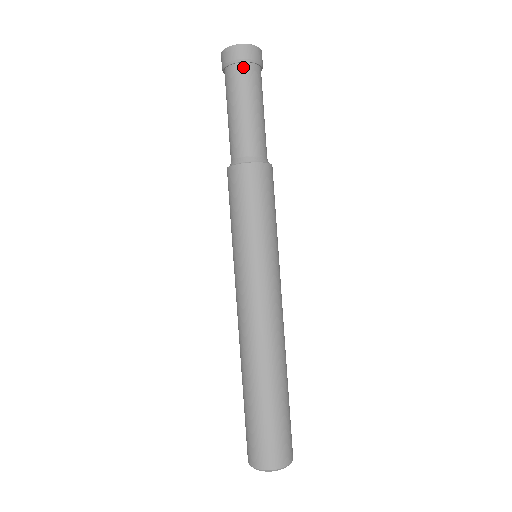
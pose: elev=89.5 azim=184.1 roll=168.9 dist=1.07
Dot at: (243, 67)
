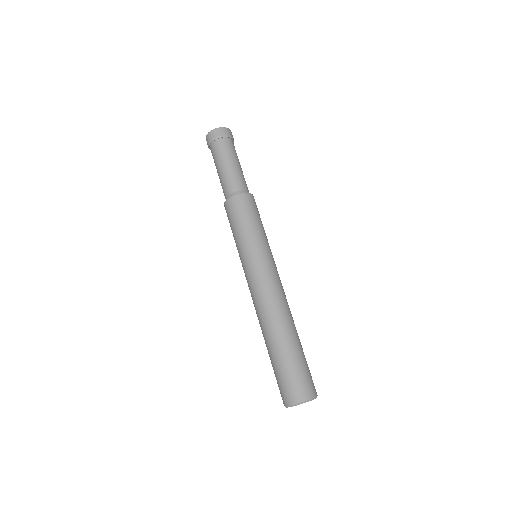
Dot at: (229, 140)
